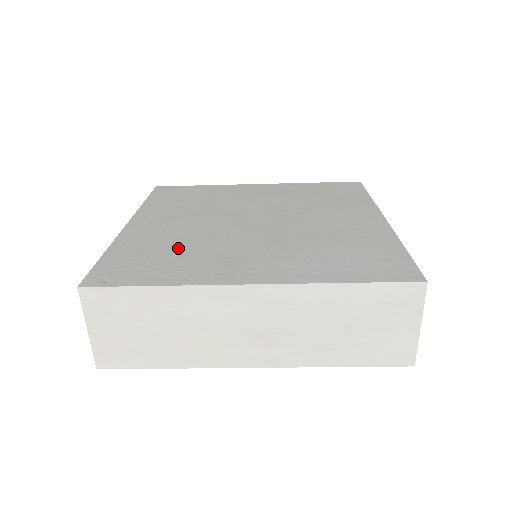
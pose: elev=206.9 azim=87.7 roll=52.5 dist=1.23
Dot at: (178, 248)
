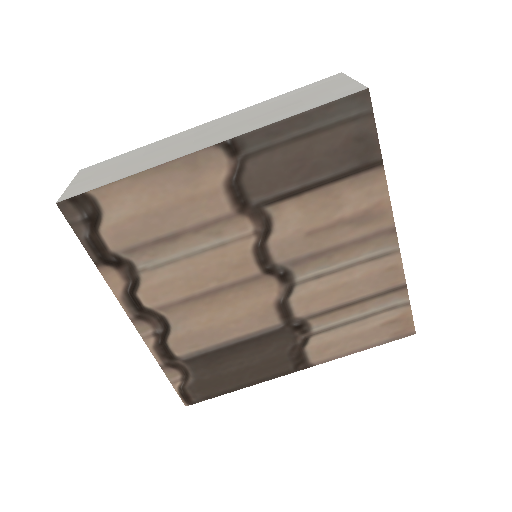
Dot at: occluded
